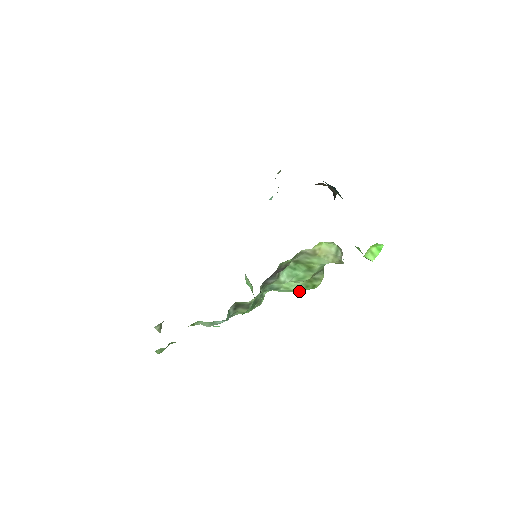
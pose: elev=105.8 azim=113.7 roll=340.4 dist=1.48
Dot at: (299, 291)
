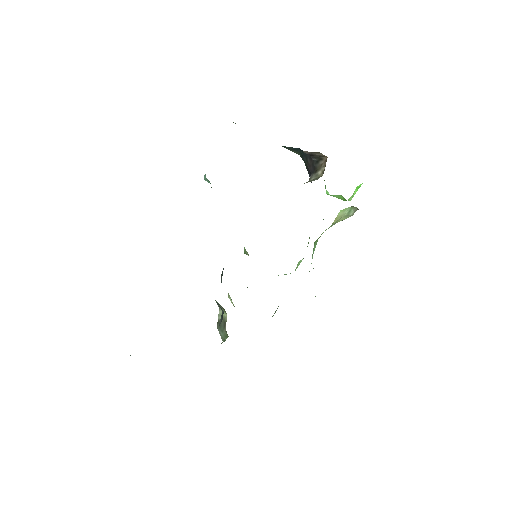
Dot at: occluded
